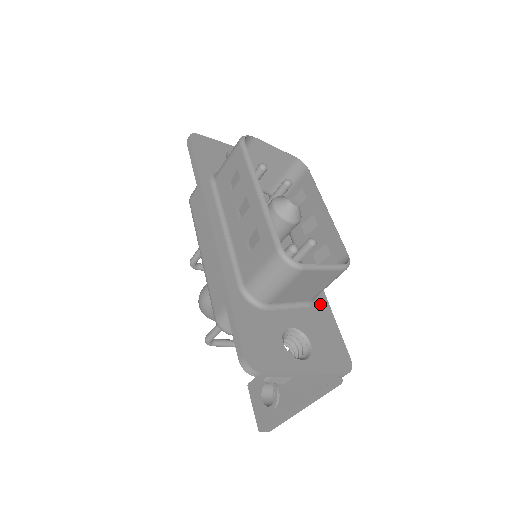
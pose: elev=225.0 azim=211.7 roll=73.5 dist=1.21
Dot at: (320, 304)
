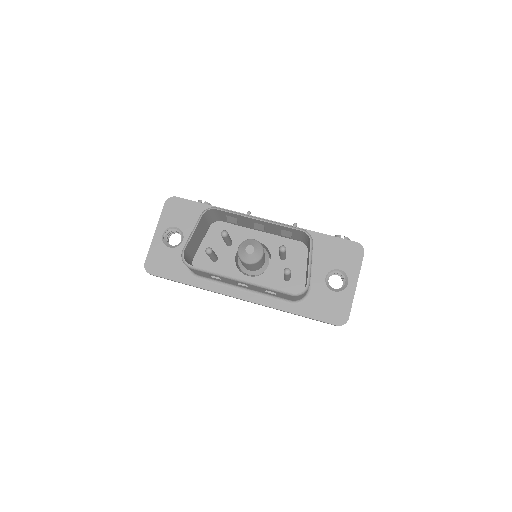
Dot at: (313, 240)
